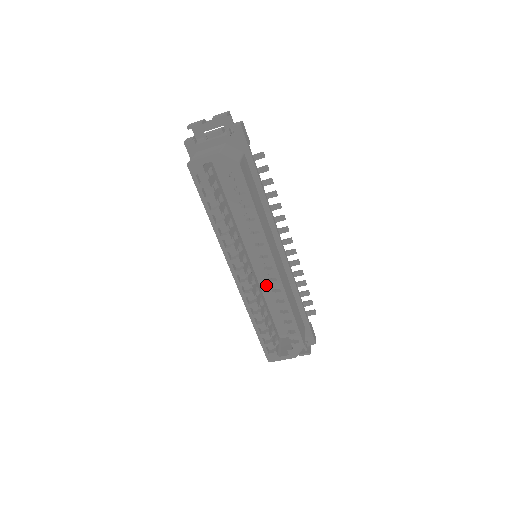
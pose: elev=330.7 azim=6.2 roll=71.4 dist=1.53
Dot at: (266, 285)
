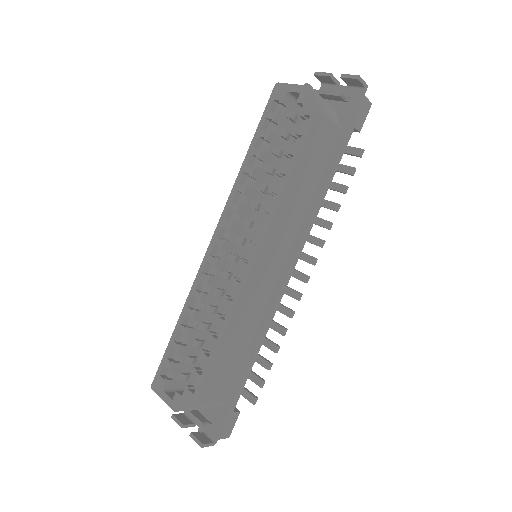
Dot at: occluded
